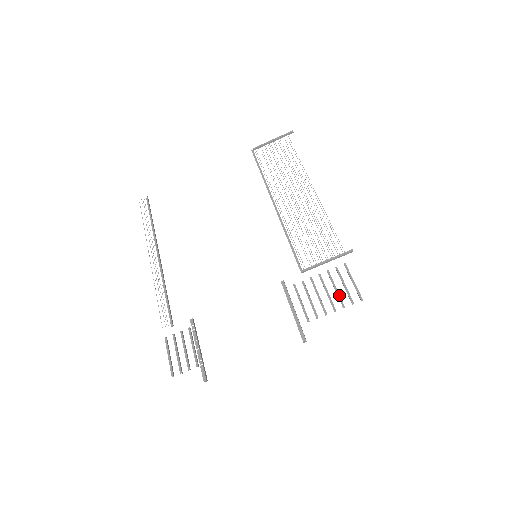
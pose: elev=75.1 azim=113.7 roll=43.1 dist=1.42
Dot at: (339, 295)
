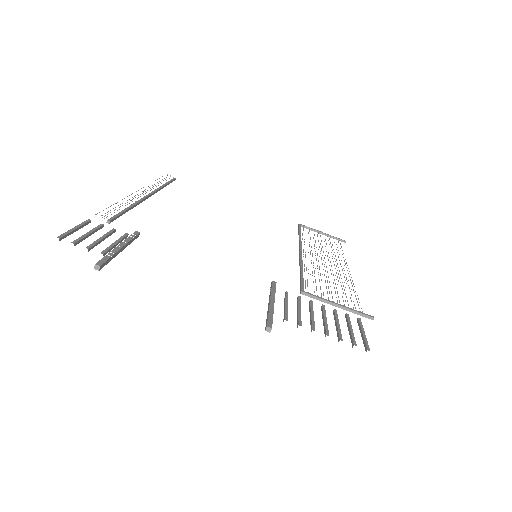
Dot at: (340, 329)
